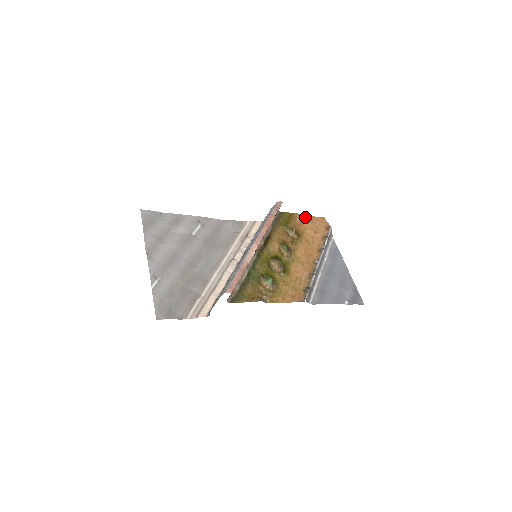
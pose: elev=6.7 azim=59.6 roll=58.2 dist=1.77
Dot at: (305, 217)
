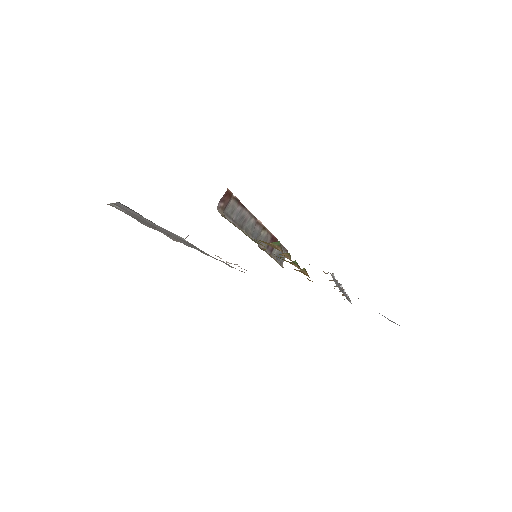
Dot at: occluded
